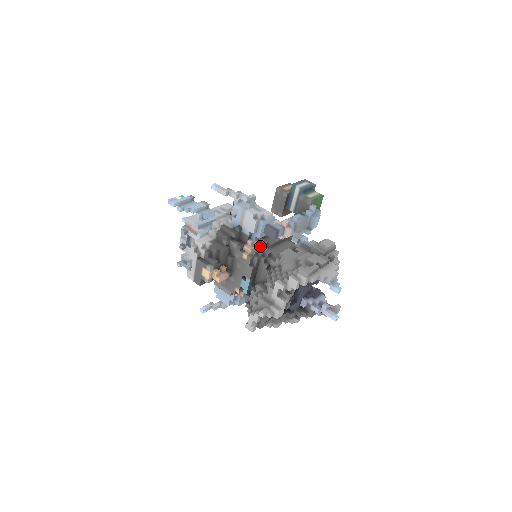
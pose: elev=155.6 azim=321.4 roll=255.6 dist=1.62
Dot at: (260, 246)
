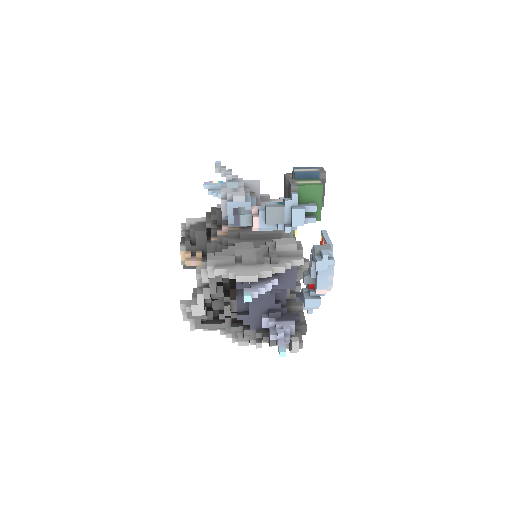
Dot at: (228, 233)
